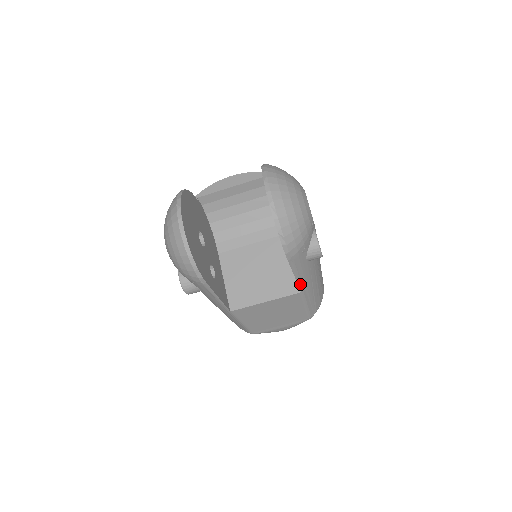
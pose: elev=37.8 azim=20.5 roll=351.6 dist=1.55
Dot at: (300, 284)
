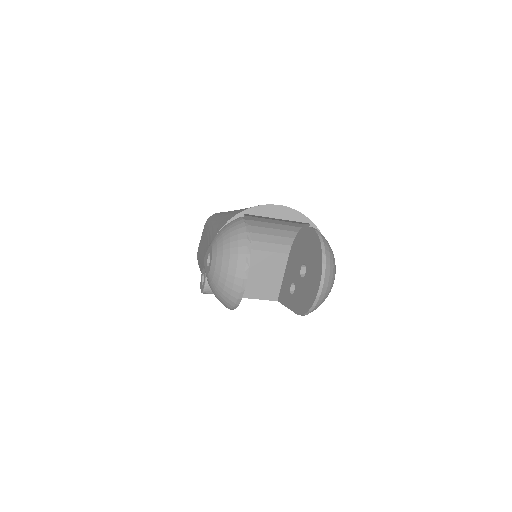
Dot at: occluded
